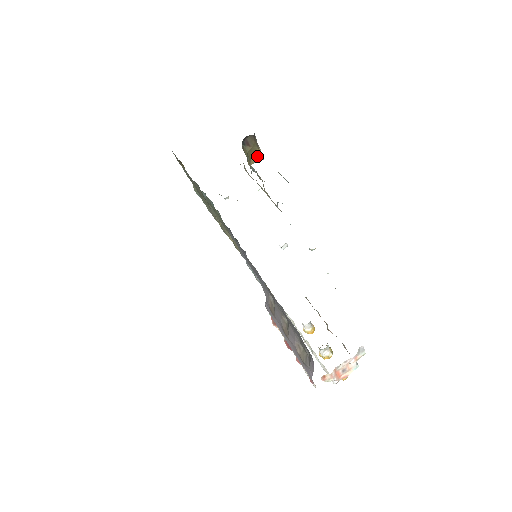
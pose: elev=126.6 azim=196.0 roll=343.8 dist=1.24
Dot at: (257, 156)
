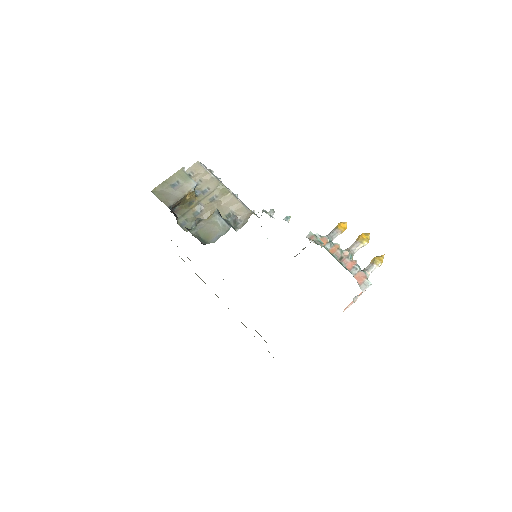
Dot at: (191, 194)
